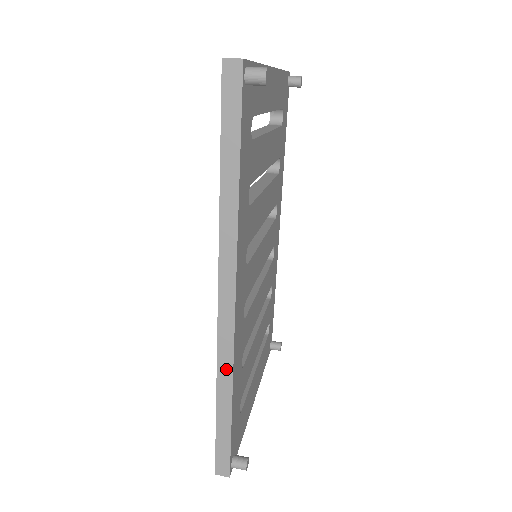
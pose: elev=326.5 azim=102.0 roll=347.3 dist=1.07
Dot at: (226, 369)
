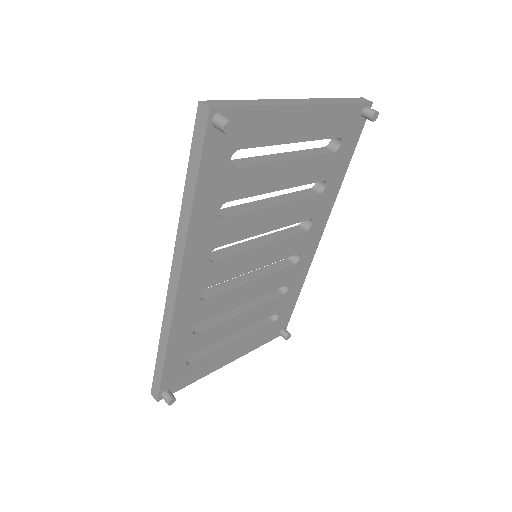
Dot at: (166, 328)
